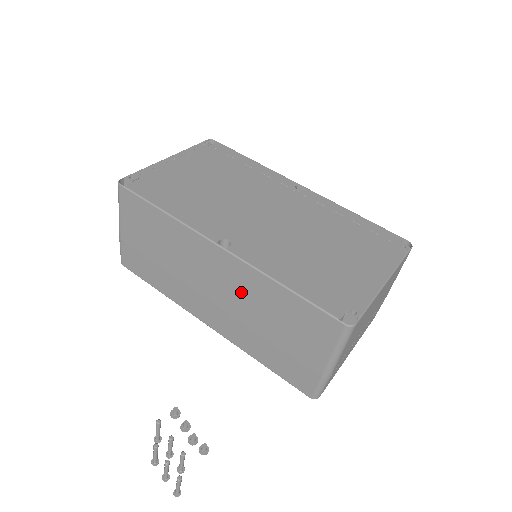
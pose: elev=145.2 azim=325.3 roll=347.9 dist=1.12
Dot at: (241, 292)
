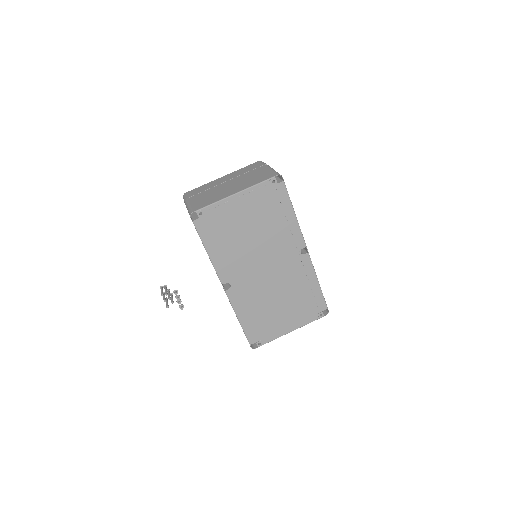
Dot at: occluded
